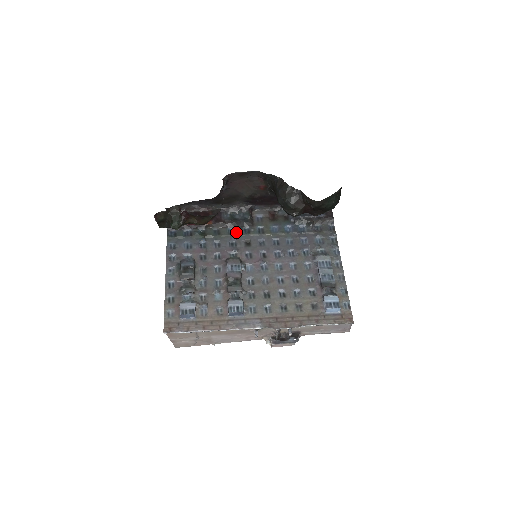
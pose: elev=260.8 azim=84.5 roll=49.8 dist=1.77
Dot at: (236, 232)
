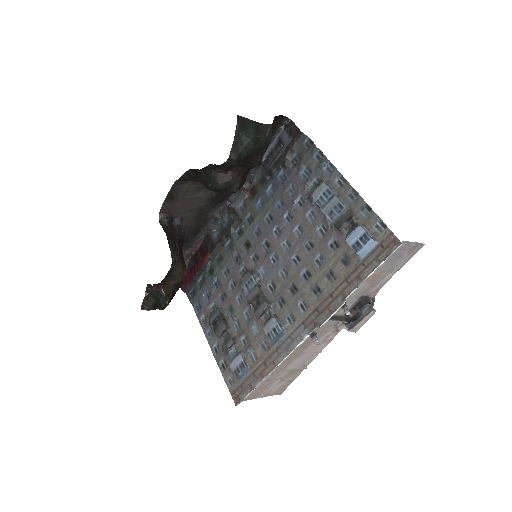
Dot at: (232, 243)
